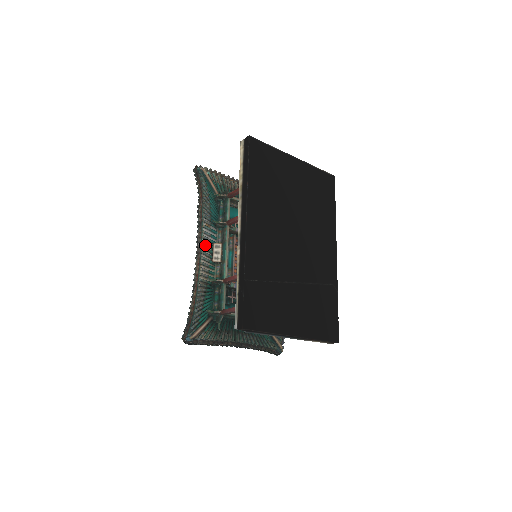
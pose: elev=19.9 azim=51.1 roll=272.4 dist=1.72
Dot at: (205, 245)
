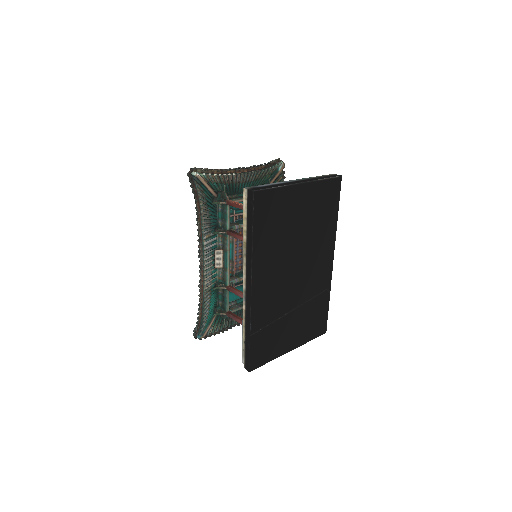
Dot at: (207, 256)
